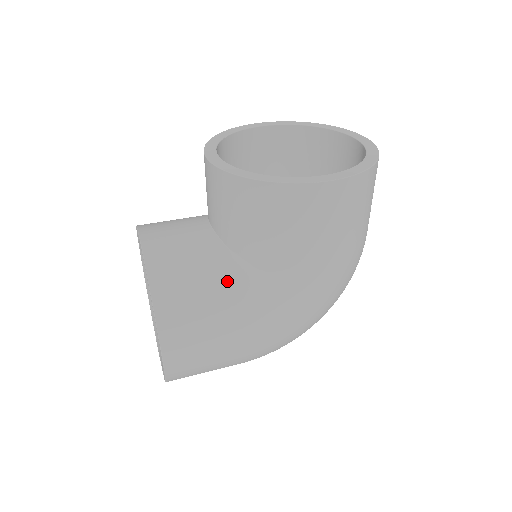
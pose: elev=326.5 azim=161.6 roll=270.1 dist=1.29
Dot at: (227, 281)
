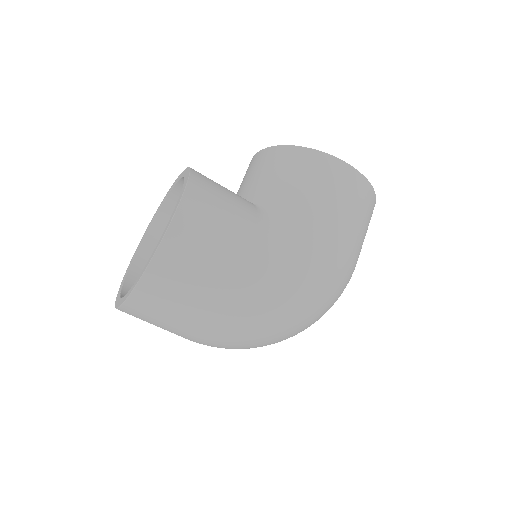
Dot at: (249, 209)
